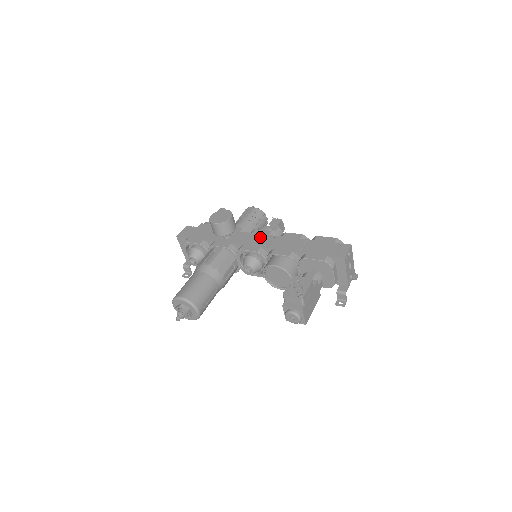
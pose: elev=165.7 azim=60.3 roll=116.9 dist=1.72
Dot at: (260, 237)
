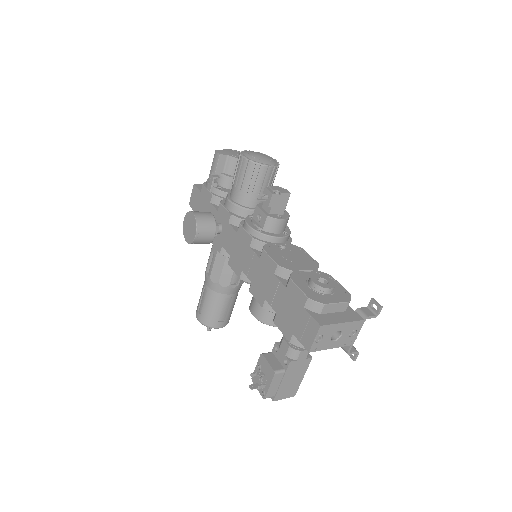
Dot at: (242, 248)
